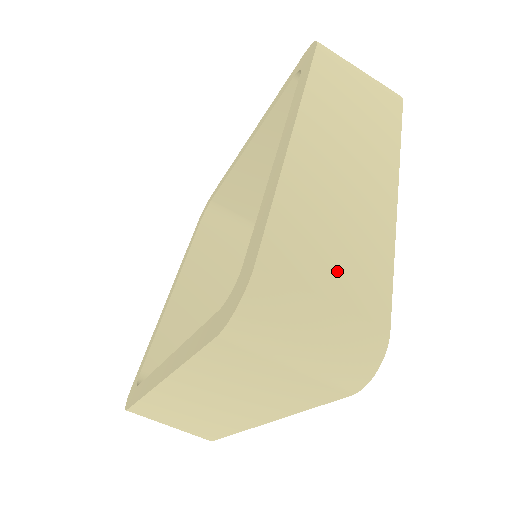
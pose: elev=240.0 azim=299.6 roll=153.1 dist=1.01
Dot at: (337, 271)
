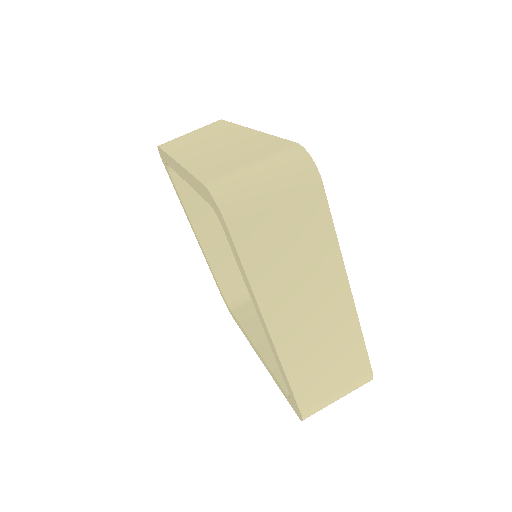
Dot at: (247, 157)
